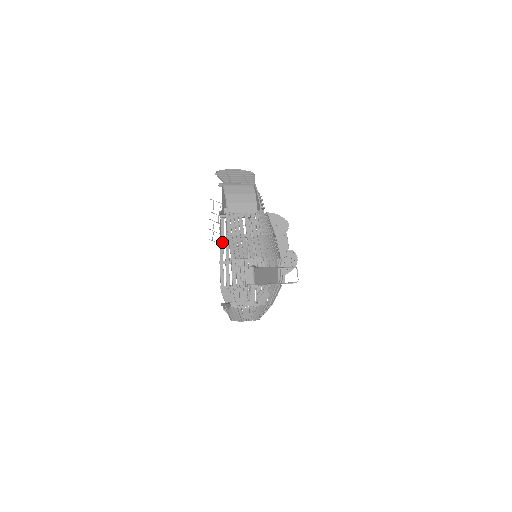
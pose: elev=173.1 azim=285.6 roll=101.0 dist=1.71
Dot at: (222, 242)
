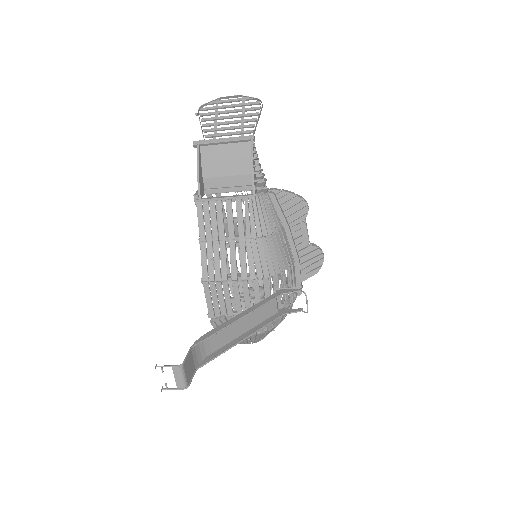
Dot at: occluded
